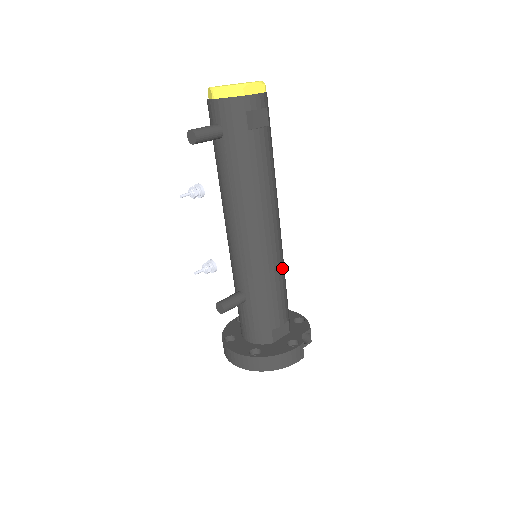
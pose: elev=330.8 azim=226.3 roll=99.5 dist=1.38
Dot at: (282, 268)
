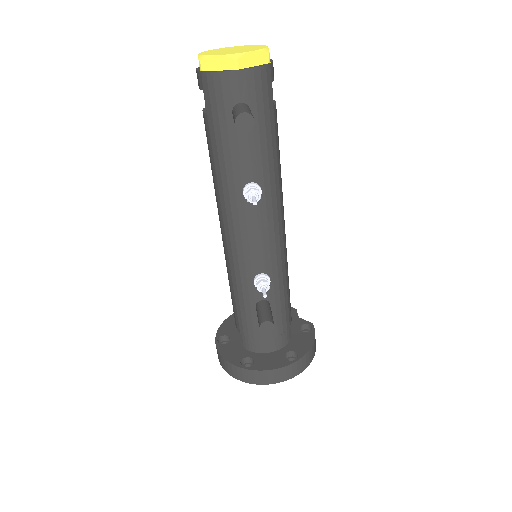
Dot at: occluded
